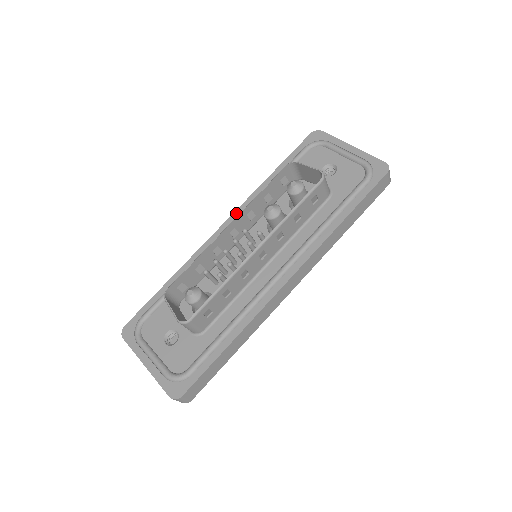
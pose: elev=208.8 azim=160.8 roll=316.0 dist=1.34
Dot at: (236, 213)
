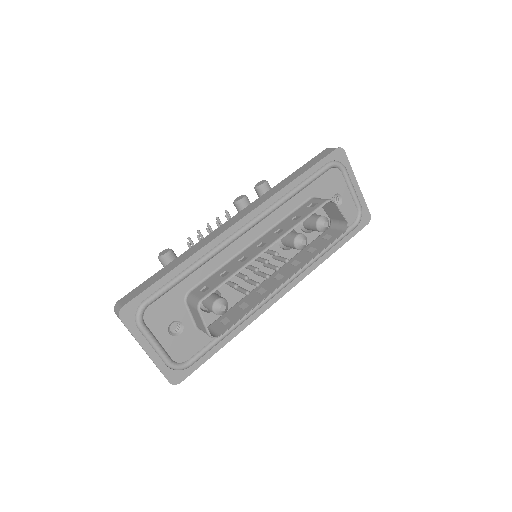
Dot at: (257, 210)
